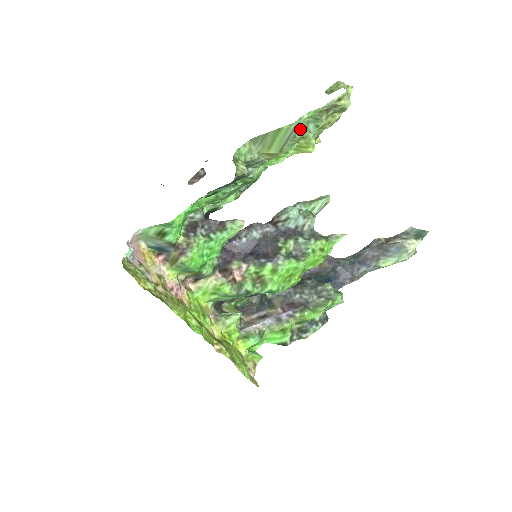
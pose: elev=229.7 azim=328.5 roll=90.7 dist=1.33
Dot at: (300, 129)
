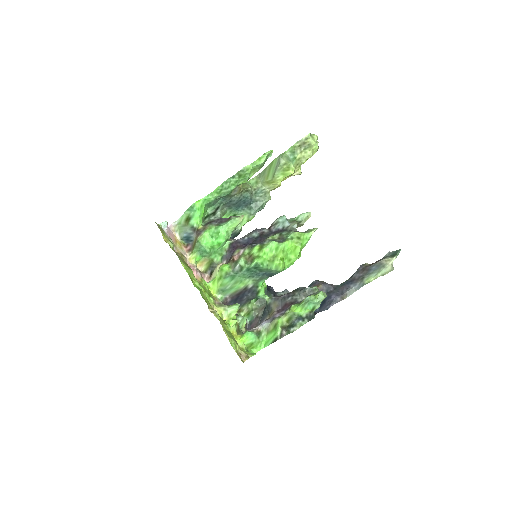
Dot at: (283, 158)
